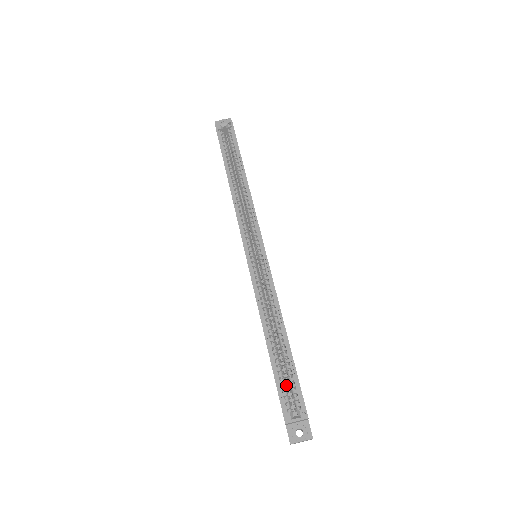
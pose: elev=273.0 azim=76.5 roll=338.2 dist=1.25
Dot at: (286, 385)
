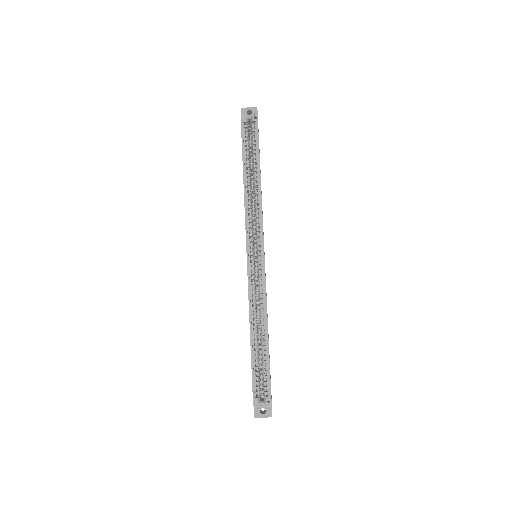
Dot at: (260, 375)
